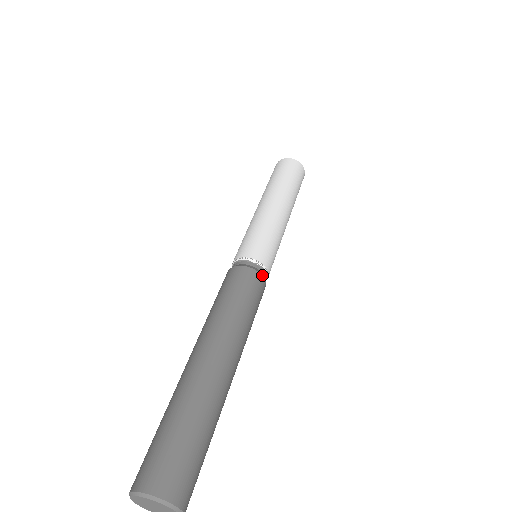
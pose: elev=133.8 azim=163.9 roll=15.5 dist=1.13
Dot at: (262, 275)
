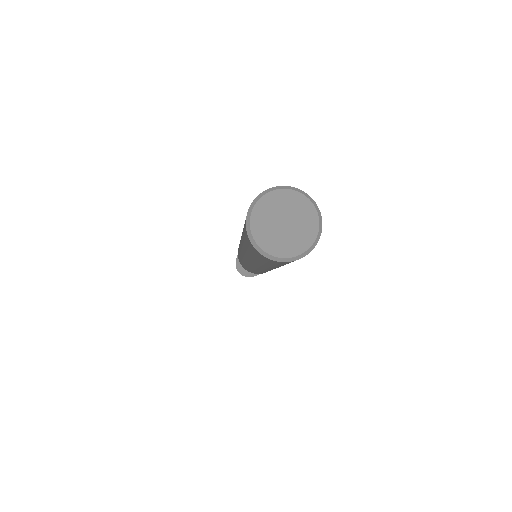
Dot at: occluded
